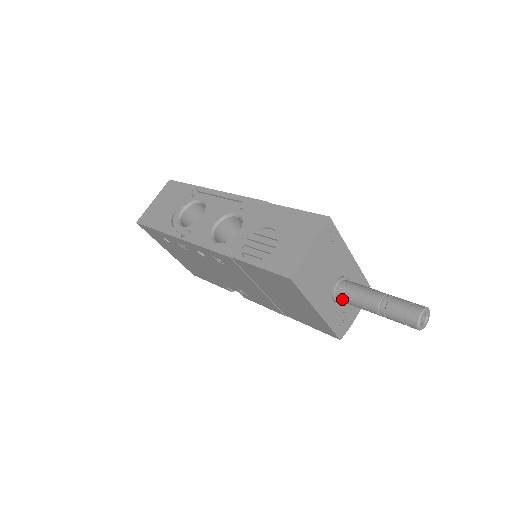
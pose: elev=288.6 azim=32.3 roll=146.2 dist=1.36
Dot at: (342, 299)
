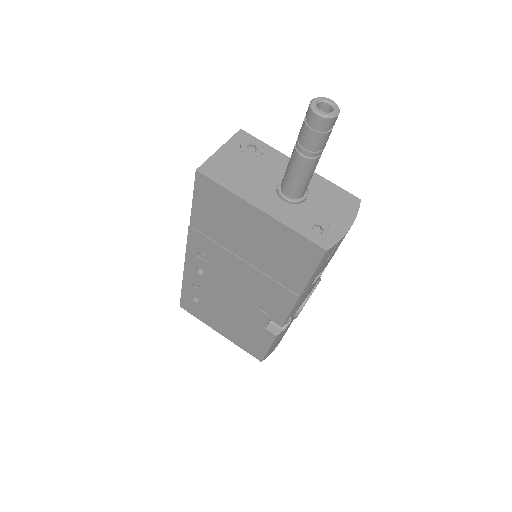
Dot at: (286, 189)
